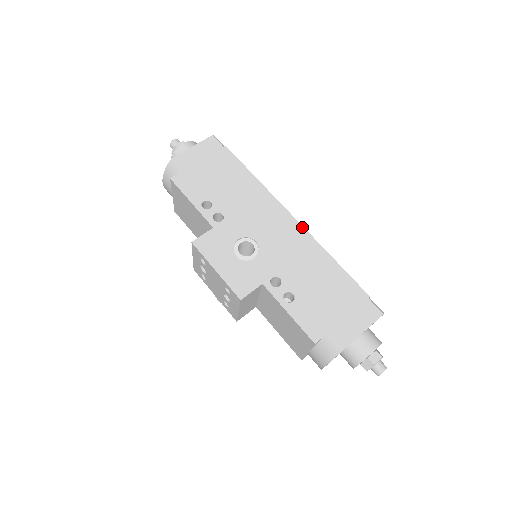
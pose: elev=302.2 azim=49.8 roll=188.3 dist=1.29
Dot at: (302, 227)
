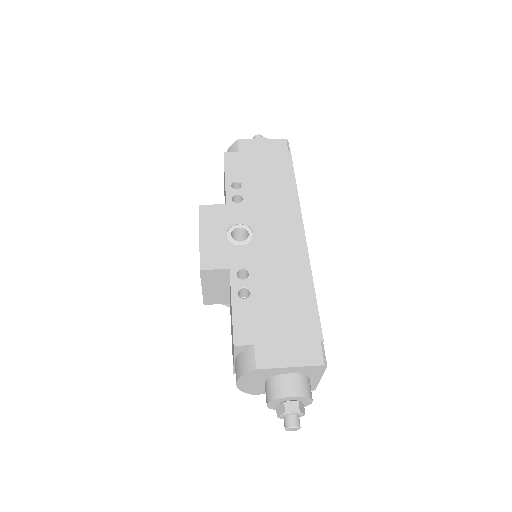
Dot at: (306, 245)
